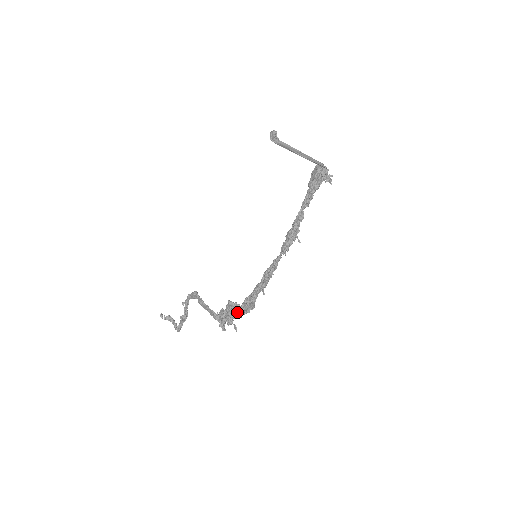
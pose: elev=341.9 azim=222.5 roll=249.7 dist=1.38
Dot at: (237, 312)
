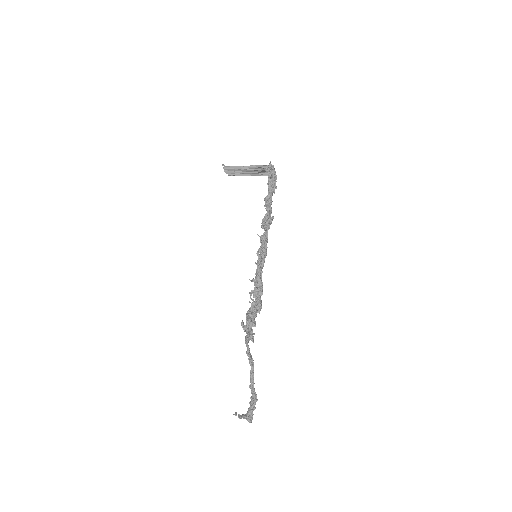
Dot at: (252, 308)
